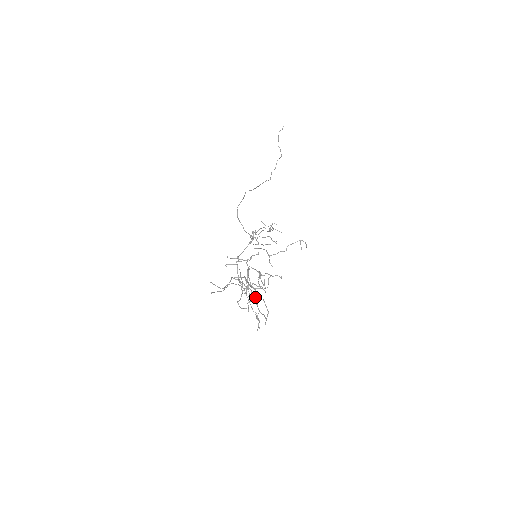
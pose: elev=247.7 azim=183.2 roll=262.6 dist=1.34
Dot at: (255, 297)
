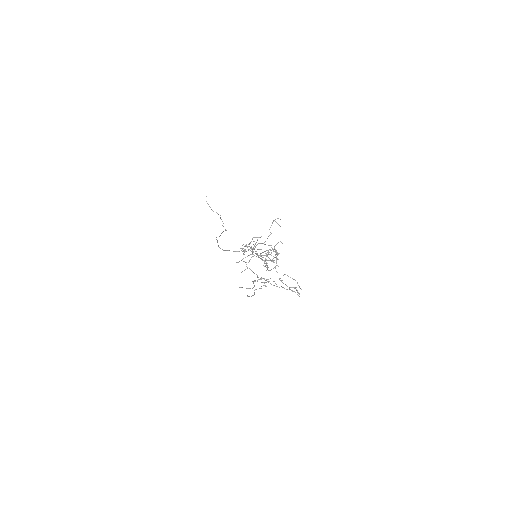
Dot at: (276, 263)
